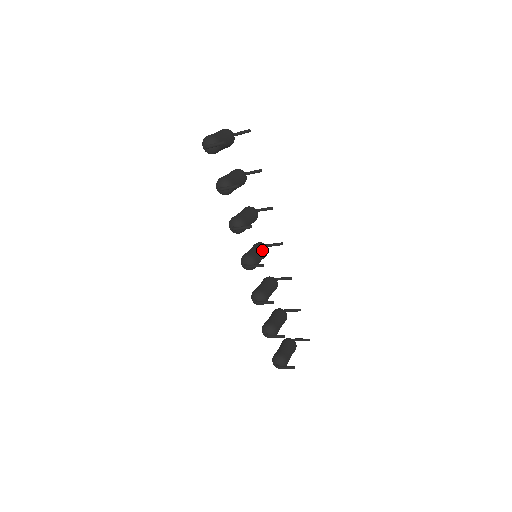
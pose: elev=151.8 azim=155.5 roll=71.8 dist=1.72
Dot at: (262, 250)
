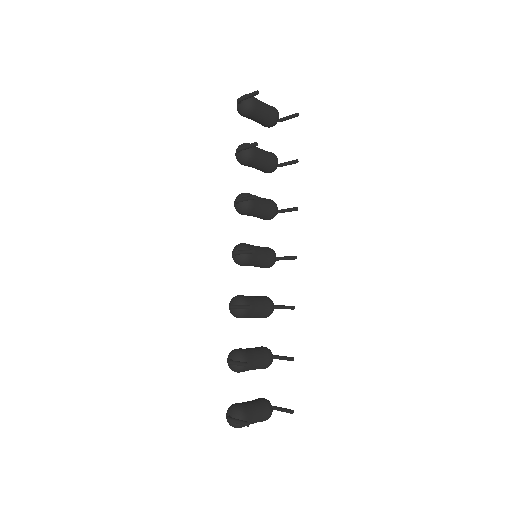
Dot at: (266, 252)
